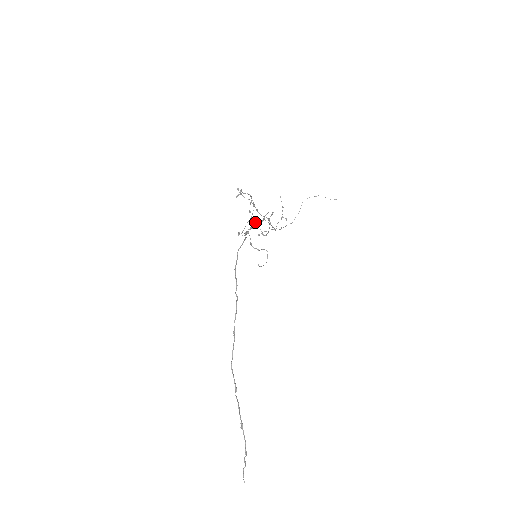
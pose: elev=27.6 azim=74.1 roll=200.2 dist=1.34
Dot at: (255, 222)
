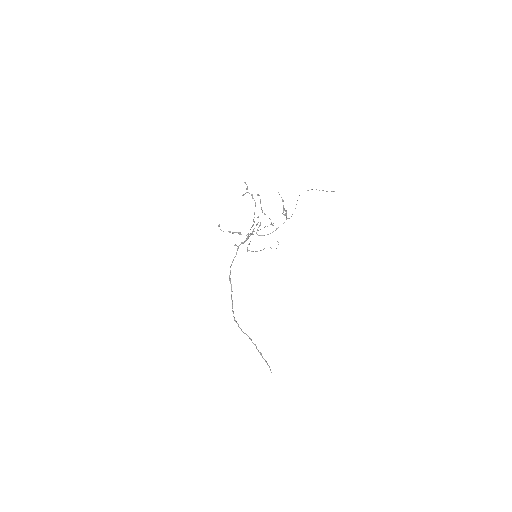
Dot at: occluded
